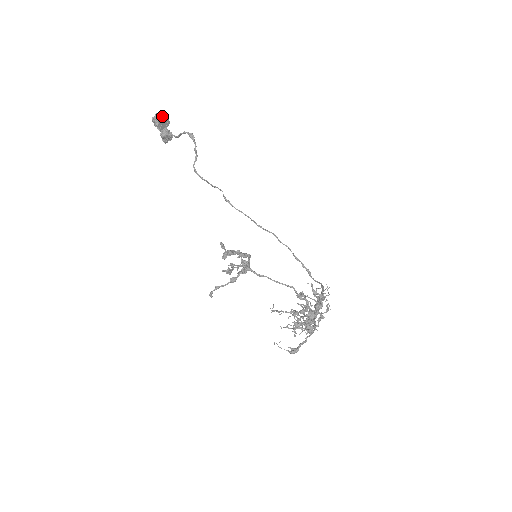
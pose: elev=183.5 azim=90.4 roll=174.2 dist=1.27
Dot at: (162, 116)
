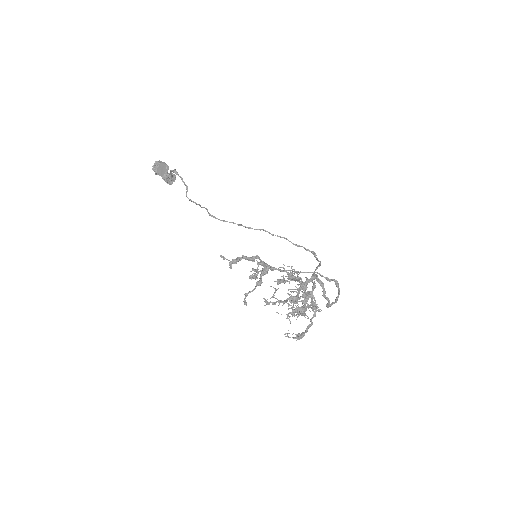
Dot at: (158, 164)
